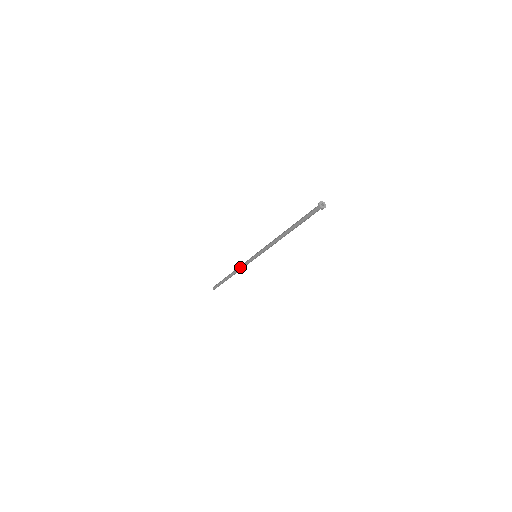
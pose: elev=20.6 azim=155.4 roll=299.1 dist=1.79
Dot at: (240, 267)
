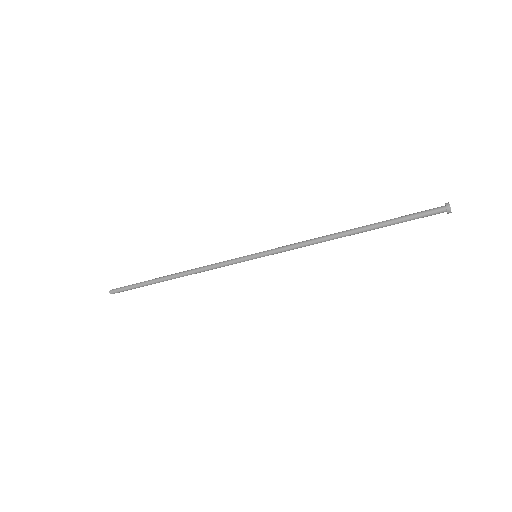
Dot at: (208, 268)
